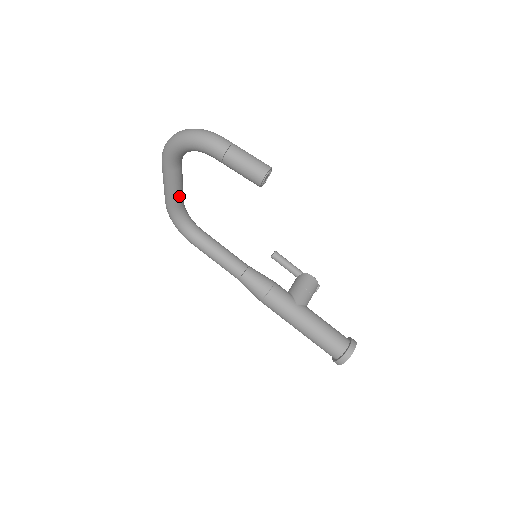
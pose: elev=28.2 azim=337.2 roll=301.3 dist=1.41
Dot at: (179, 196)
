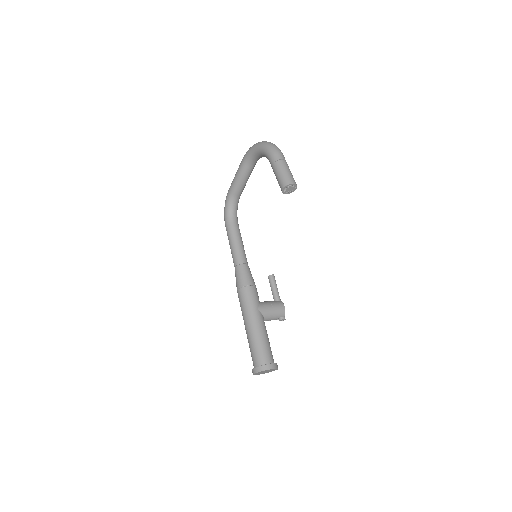
Dot at: (239, 187)
